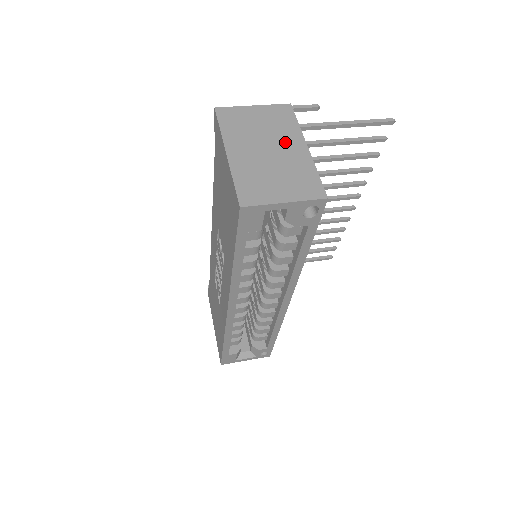
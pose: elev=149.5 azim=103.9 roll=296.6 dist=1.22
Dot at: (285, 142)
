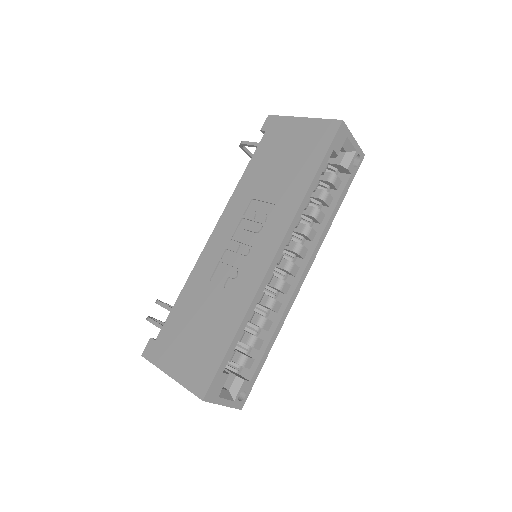
Dot at: occluded
